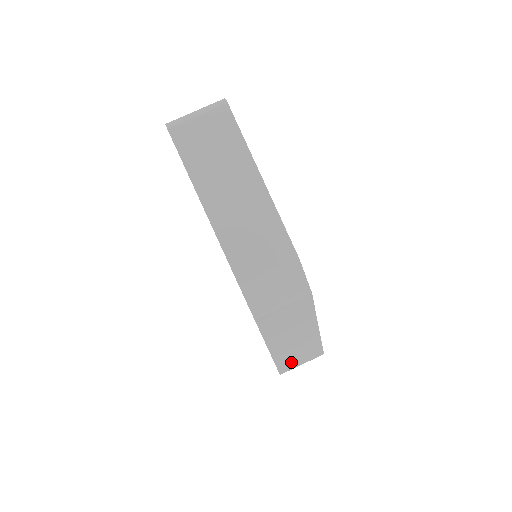
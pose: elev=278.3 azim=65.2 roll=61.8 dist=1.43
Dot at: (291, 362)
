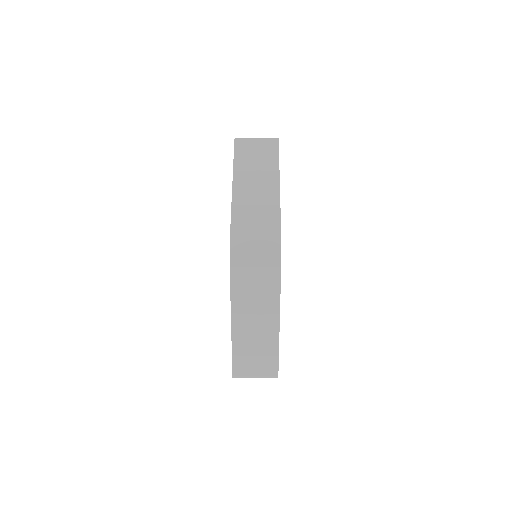
Dot at: (246, 363)
